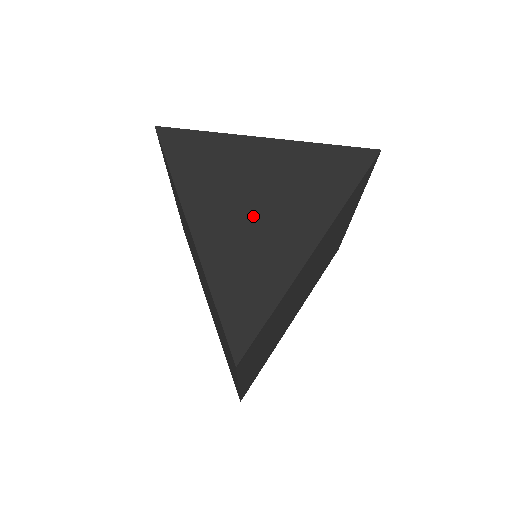
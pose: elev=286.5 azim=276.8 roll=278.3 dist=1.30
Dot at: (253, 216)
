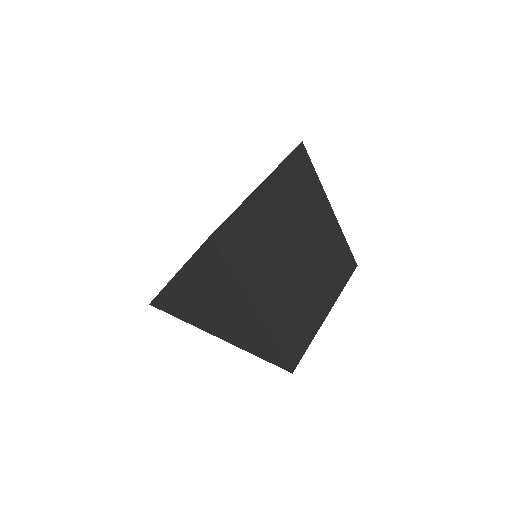
Dot at: (205, 307)
